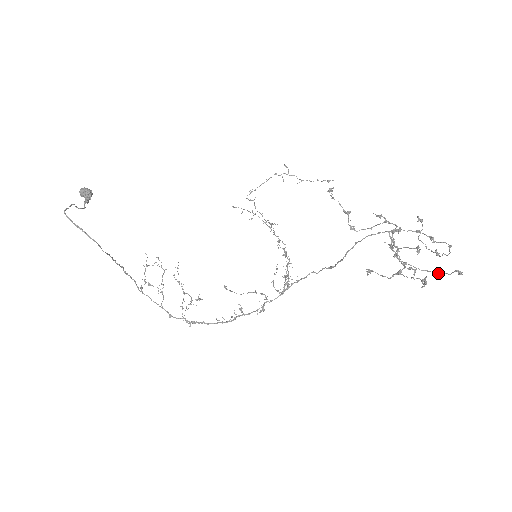
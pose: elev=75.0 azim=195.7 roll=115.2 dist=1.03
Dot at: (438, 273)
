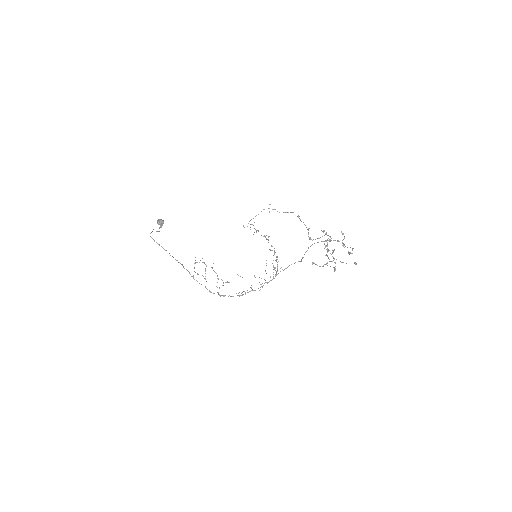
Dot at: occluded
